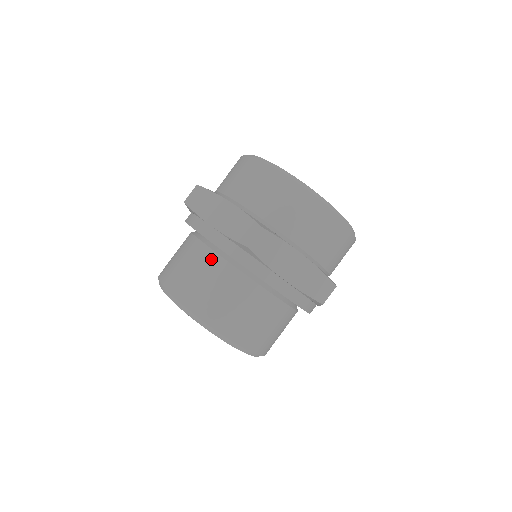
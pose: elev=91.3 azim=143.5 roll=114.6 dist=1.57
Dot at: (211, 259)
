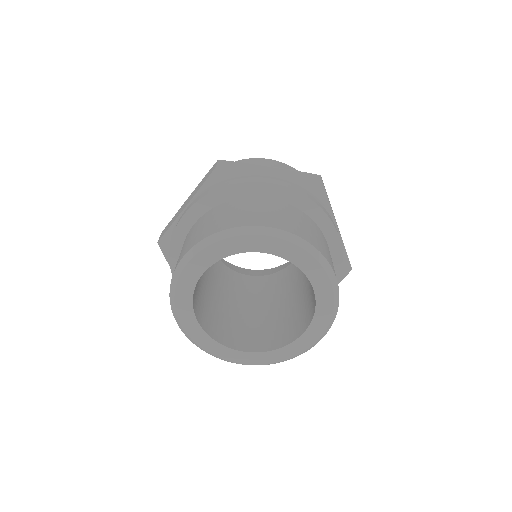
Dot at: (281, 204)
